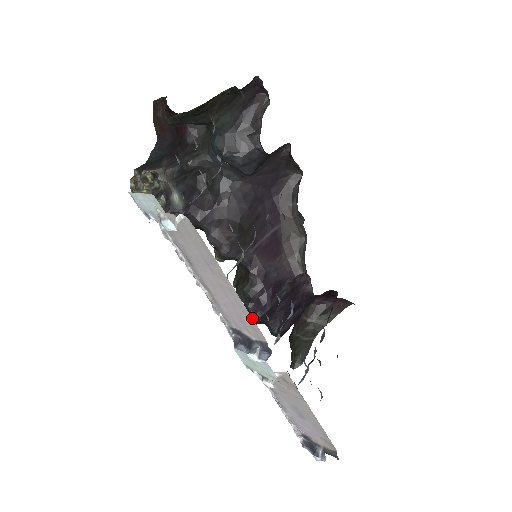
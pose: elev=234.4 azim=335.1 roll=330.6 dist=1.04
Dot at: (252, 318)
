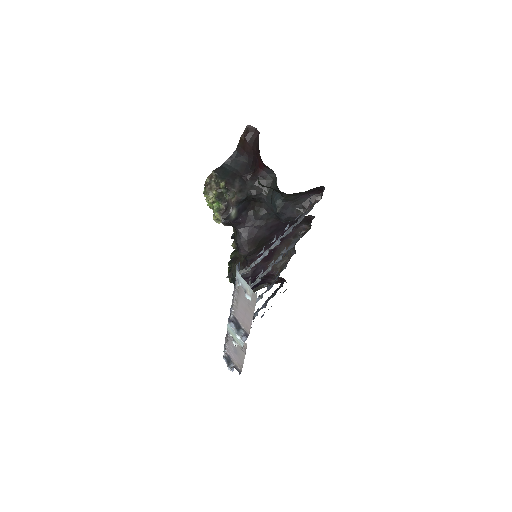
Dot at: occluded
